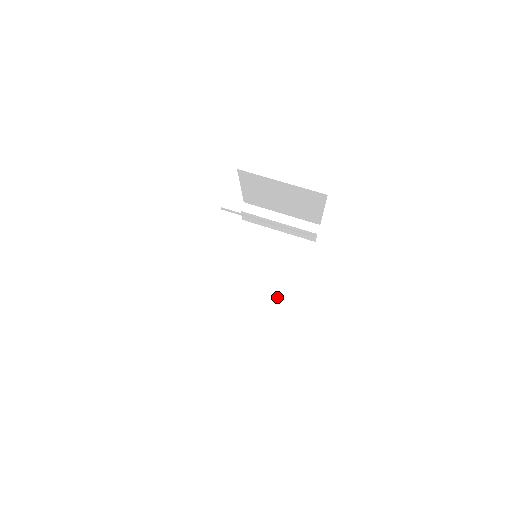
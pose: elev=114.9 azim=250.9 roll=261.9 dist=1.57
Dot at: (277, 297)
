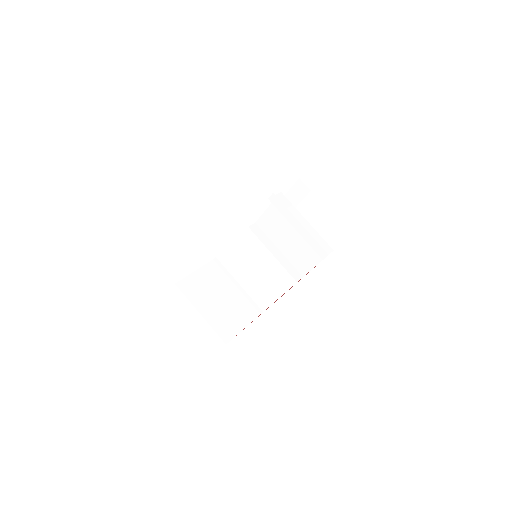
Dot at: (278, 276)
